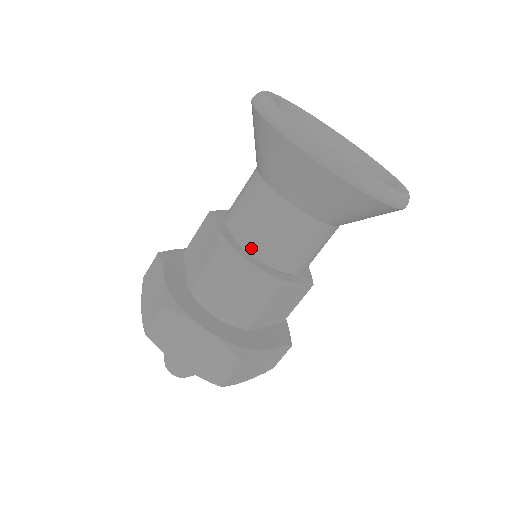
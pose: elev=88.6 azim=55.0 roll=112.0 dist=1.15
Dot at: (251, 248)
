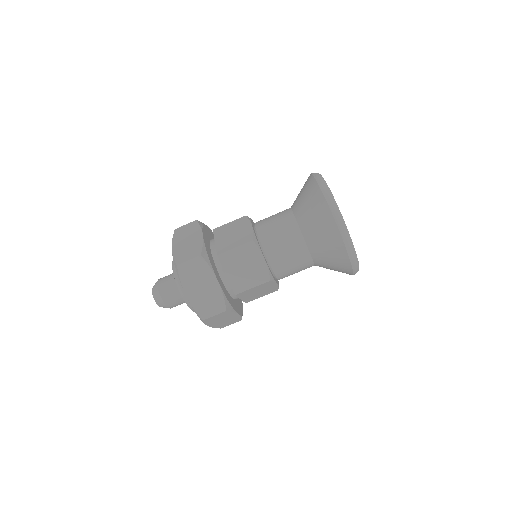
Dot at: (268, 251)
